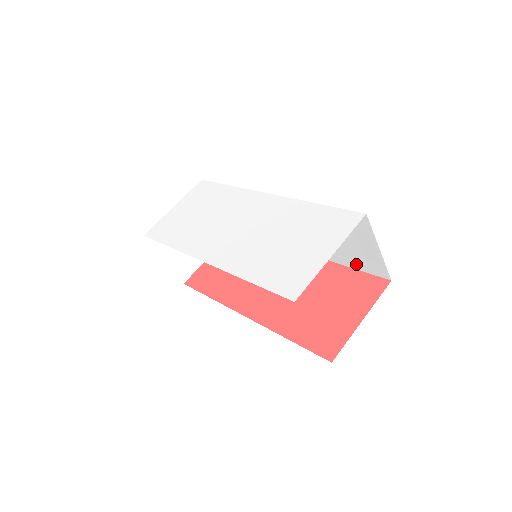
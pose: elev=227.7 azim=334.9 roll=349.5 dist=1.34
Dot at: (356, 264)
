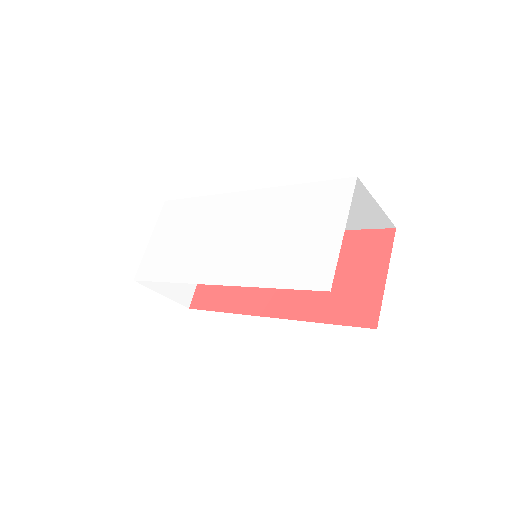
Dot at: (355, 225)
